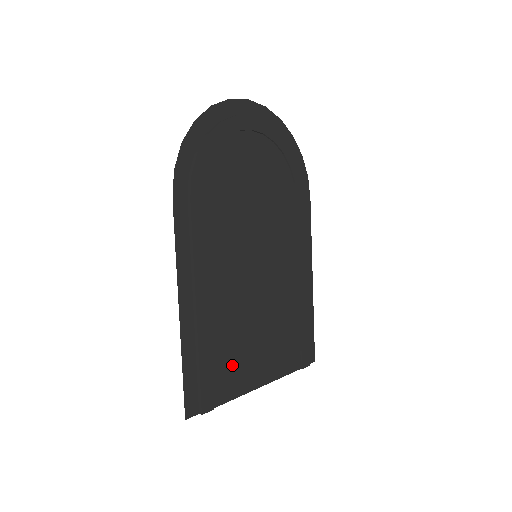
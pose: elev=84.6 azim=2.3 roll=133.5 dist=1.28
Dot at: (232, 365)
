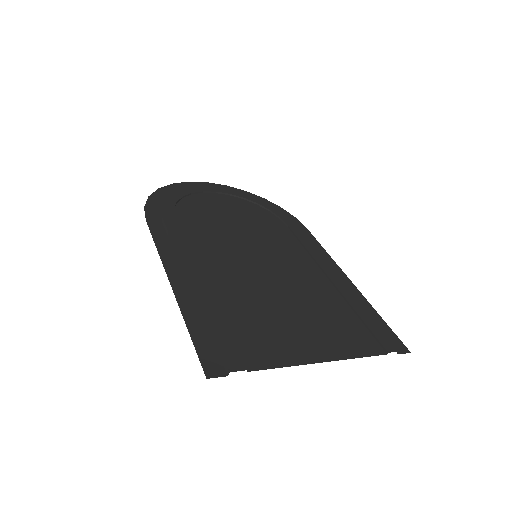
Dot at: (262, 334)
